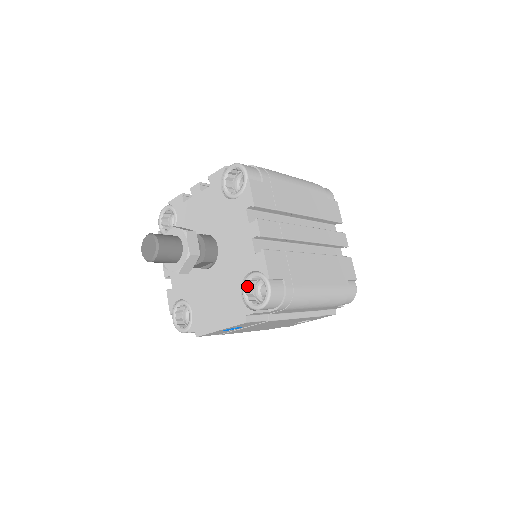
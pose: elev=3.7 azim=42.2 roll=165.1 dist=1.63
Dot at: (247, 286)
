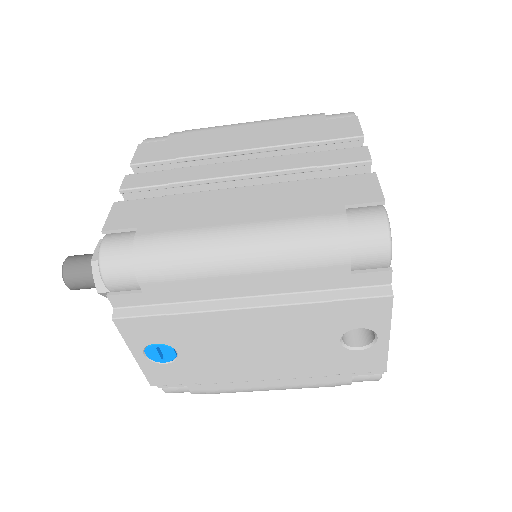
Dot at: occluded
